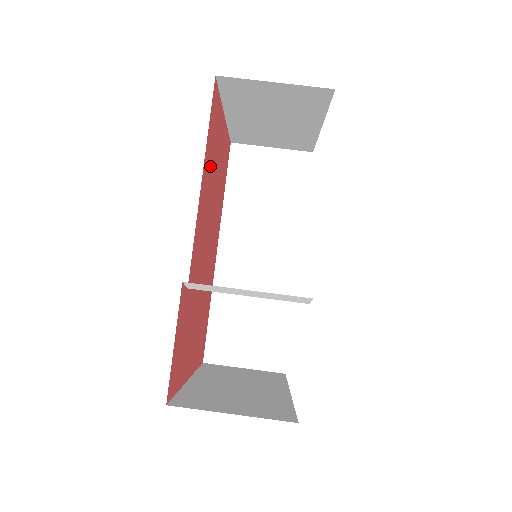
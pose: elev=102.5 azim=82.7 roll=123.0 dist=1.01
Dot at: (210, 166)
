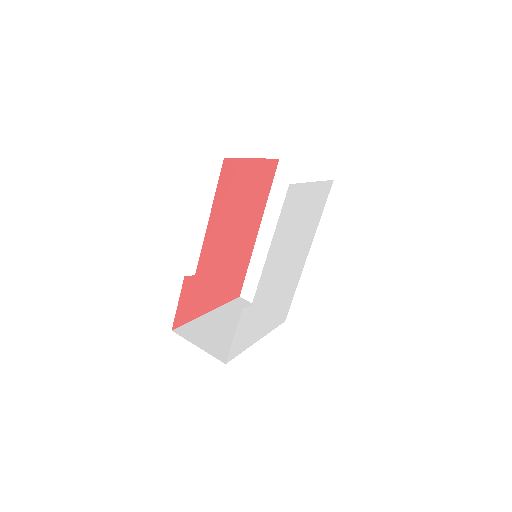
Dot at: (226, 202)
